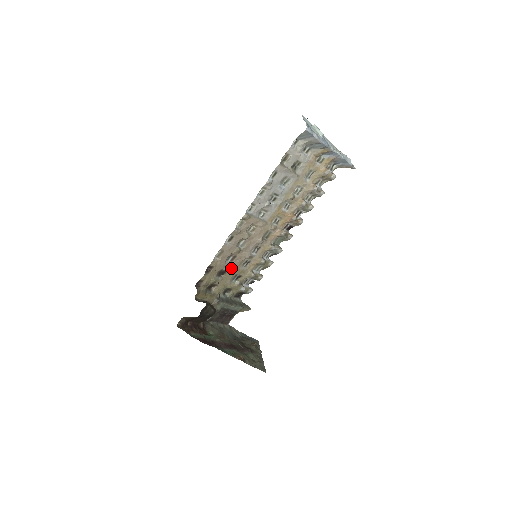
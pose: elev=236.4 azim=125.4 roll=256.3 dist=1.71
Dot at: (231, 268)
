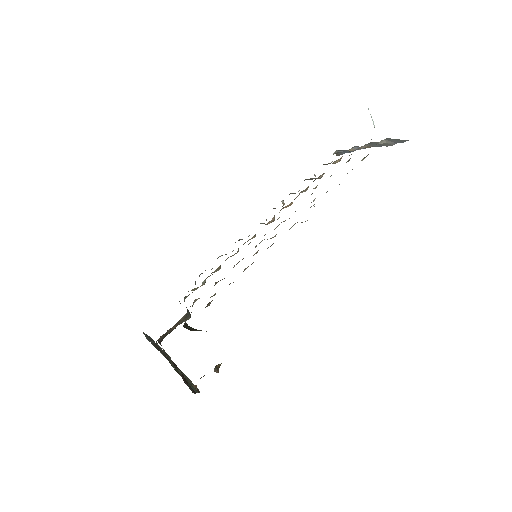
Dot at: occluded
